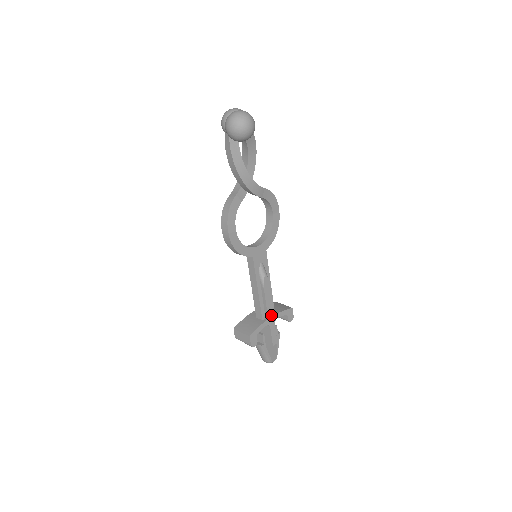
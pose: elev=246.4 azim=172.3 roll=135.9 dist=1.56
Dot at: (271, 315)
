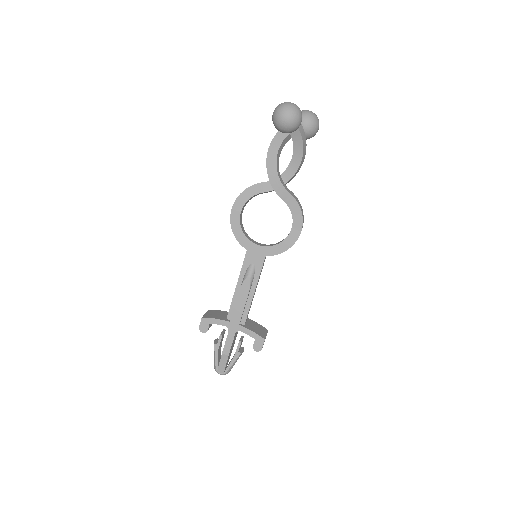
Dot at: (236, 321)
